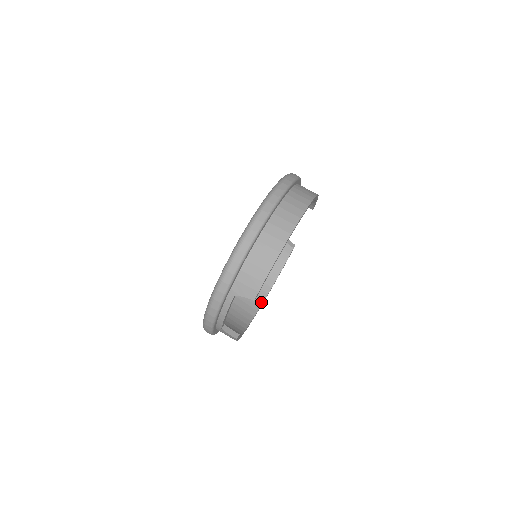
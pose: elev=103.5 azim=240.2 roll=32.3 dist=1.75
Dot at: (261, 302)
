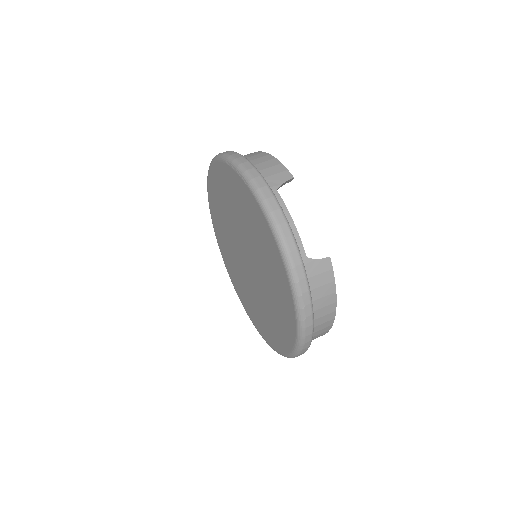
Dot at: occluded
